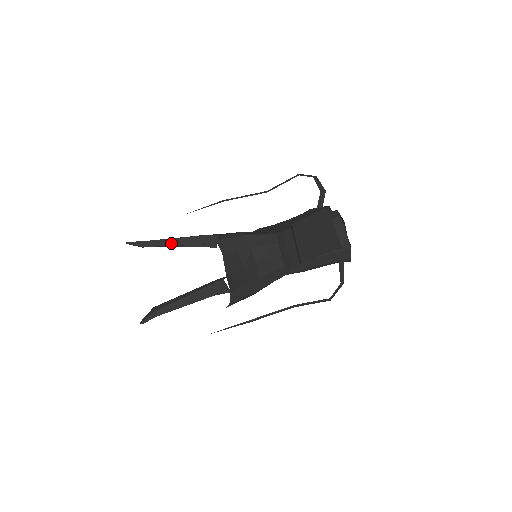
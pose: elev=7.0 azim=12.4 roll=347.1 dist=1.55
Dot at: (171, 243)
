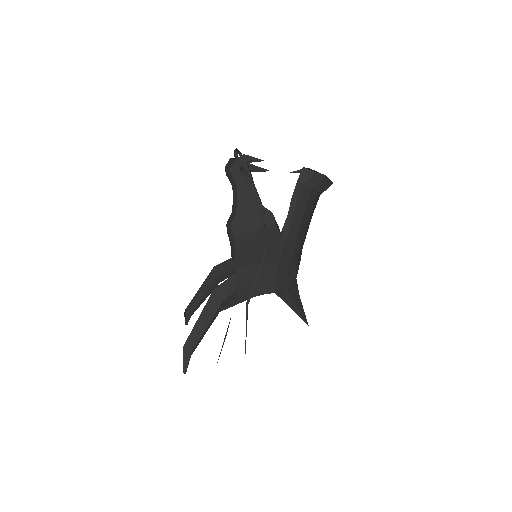
Dot at: (204, 298)
